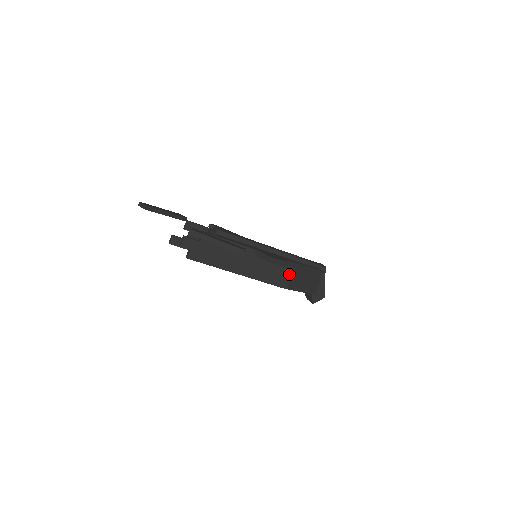
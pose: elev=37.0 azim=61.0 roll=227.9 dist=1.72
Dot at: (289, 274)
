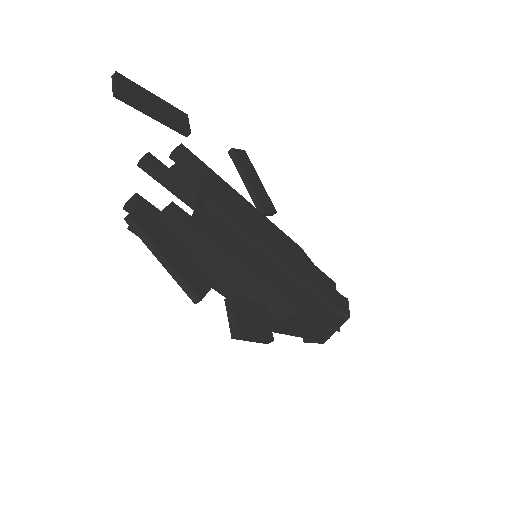
Dot at: (283, 315)
